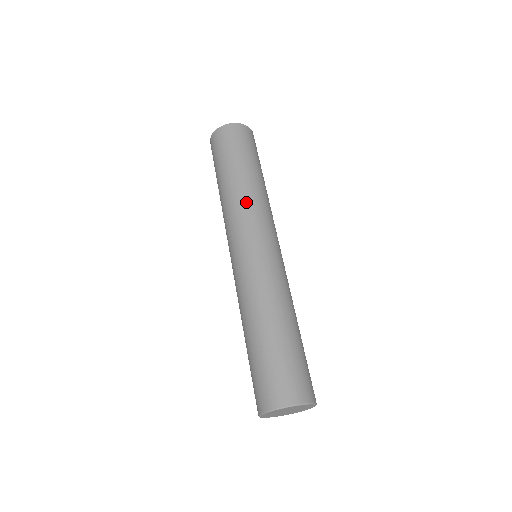
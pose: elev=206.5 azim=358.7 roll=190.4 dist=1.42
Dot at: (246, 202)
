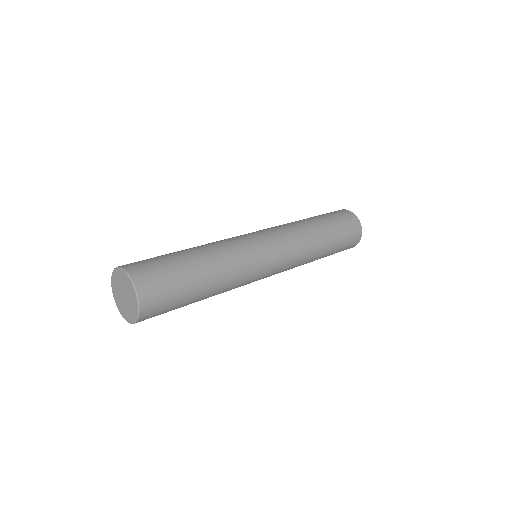
Dot at: (288, 224)
